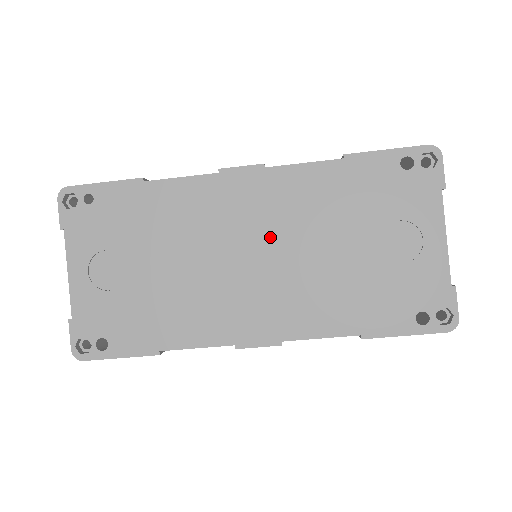
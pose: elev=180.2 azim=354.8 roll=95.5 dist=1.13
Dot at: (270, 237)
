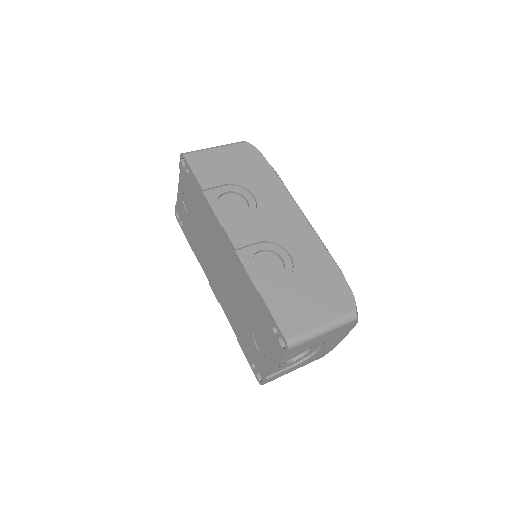
Dot at: (227, 273)
